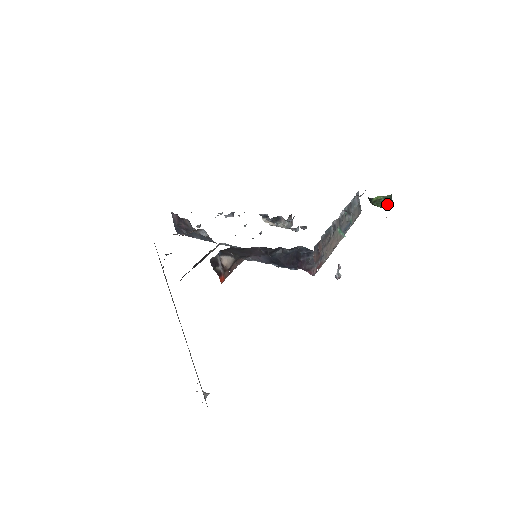
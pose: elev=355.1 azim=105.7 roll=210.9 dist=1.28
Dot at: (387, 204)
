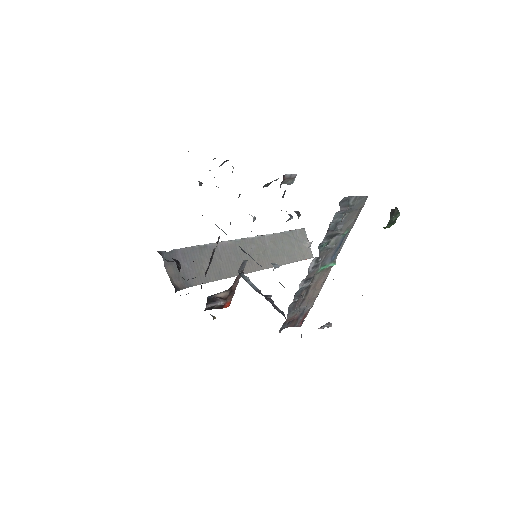
Dot at: (387, 227)
